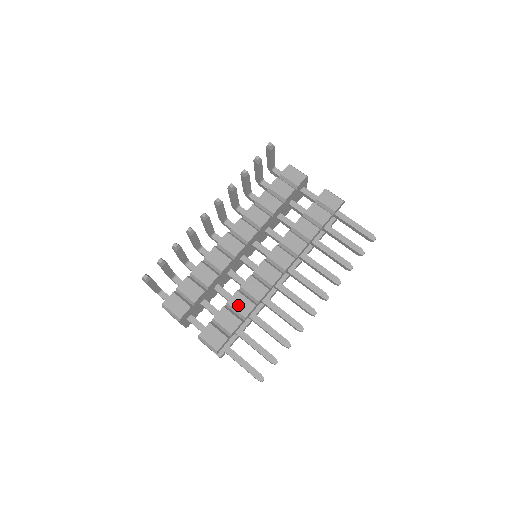
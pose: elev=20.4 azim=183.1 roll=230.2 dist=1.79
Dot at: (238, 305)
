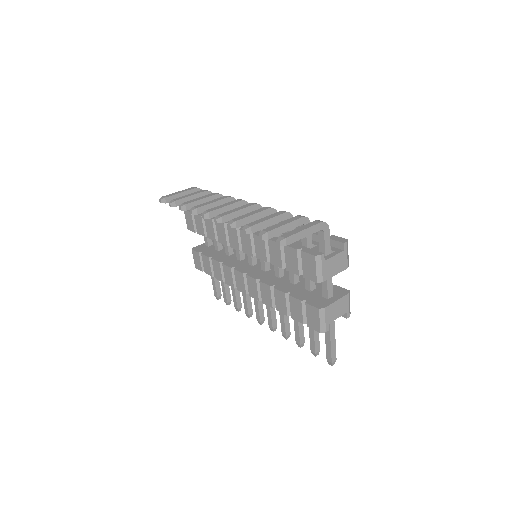
Dot at: (215, 268)
